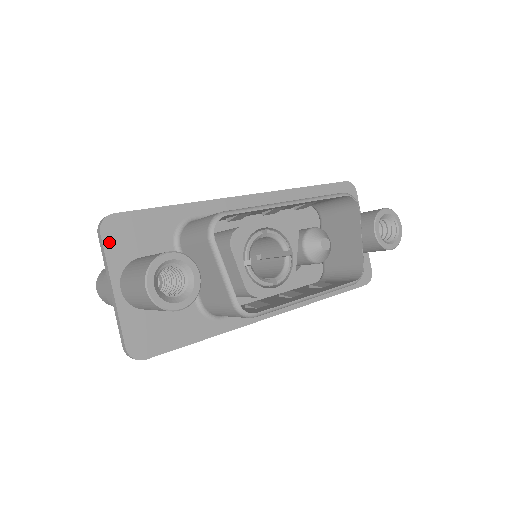
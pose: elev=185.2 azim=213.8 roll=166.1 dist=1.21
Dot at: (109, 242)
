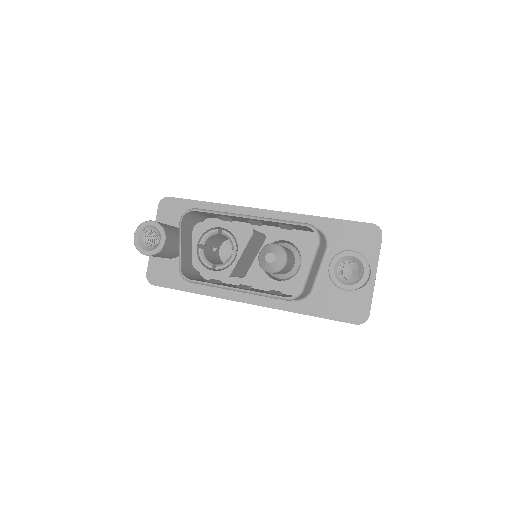
Dot at: (161, 212)
